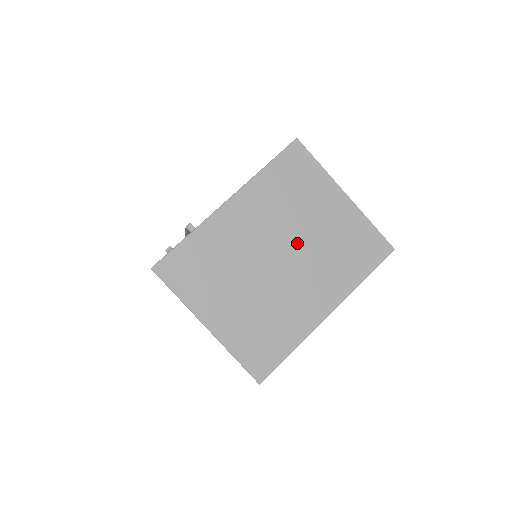
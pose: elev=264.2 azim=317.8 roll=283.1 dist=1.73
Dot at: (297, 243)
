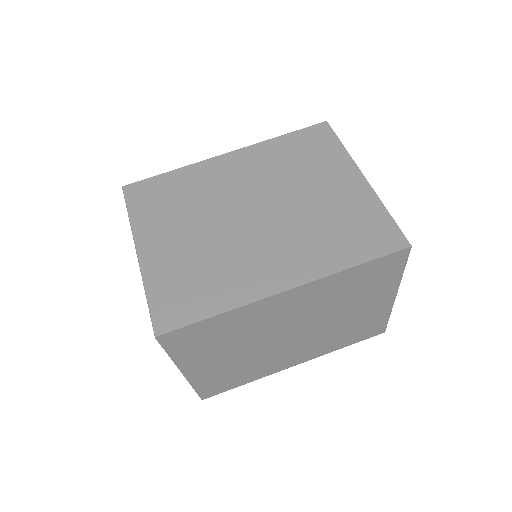
Dot at: (282, 205)
